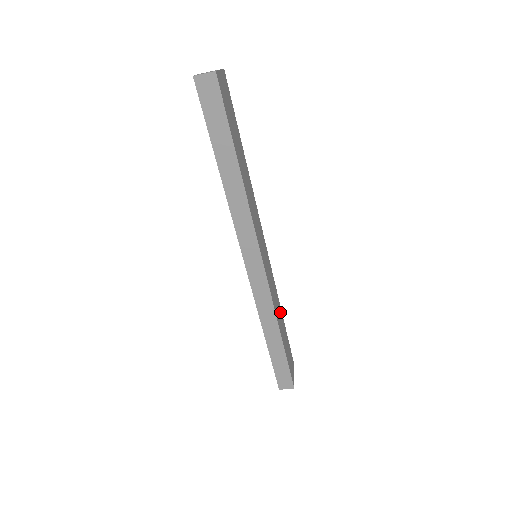
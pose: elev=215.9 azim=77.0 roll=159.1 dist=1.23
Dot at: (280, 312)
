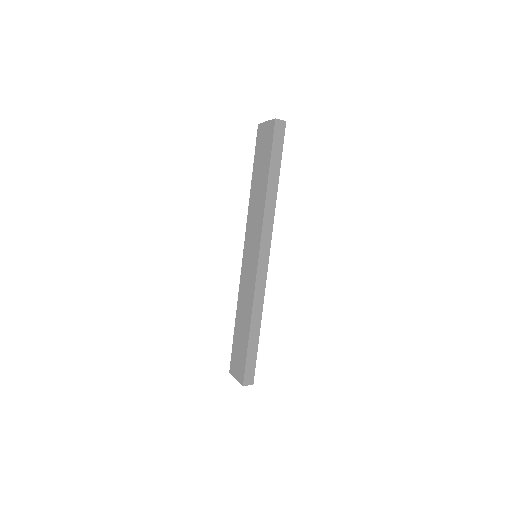
Dot at: occluded
